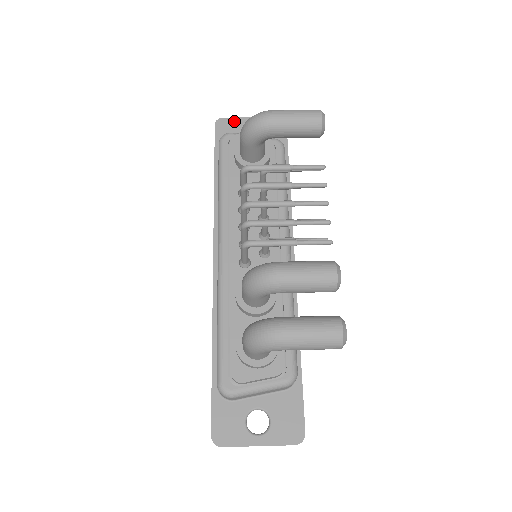
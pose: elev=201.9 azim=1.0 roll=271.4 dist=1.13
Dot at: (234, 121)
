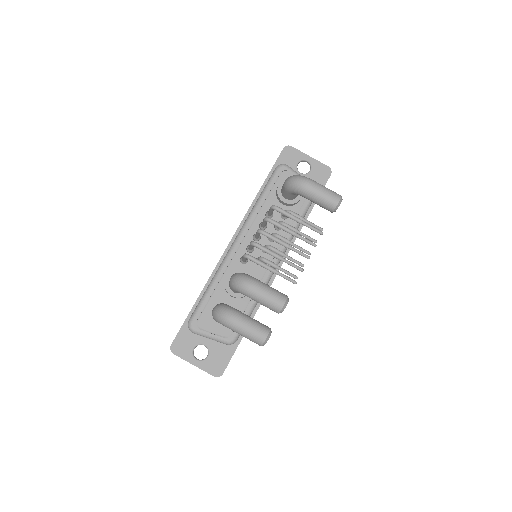
Dot at: (297, 153)
